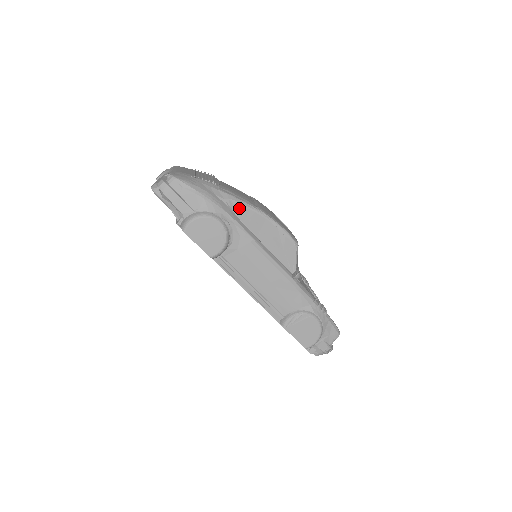
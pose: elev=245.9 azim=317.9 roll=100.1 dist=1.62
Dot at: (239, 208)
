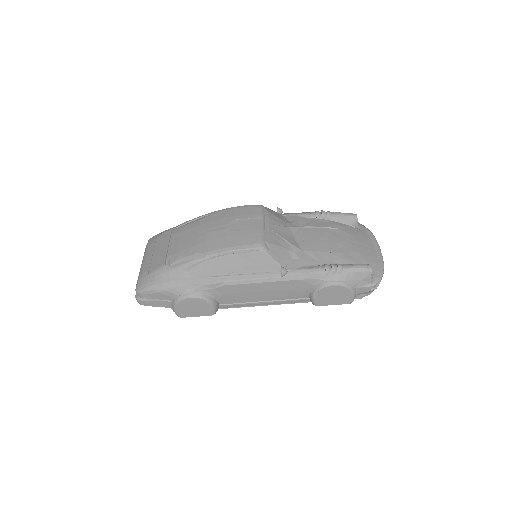
Dot at: (194, 269)
